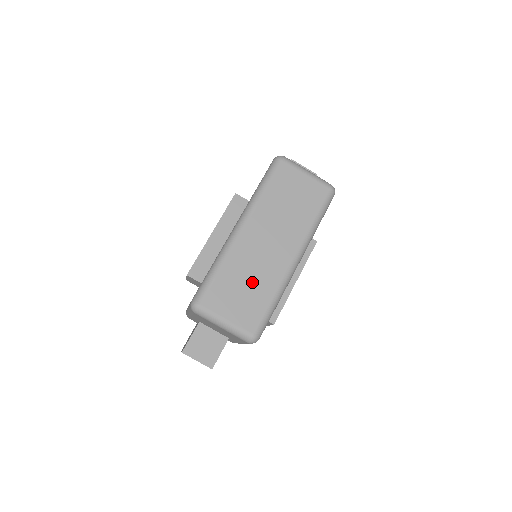
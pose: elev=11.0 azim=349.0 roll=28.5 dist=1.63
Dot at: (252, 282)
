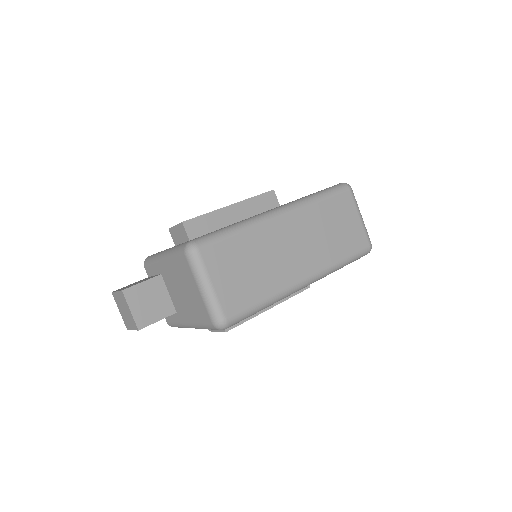
Dot at: (259, 269)
